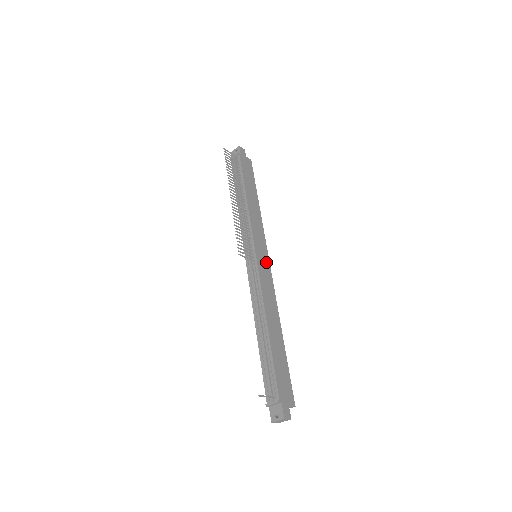
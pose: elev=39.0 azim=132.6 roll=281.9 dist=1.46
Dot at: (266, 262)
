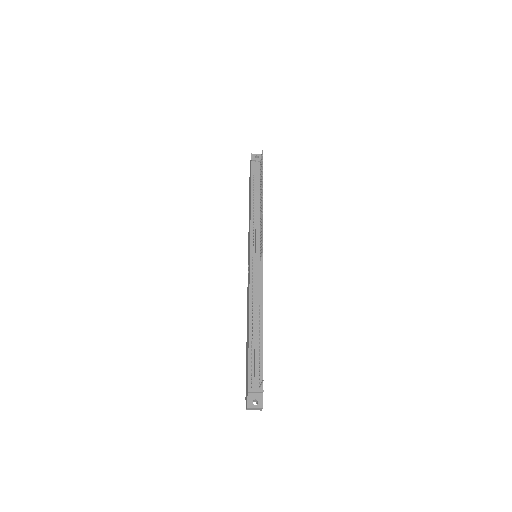
Dot at: occluded
